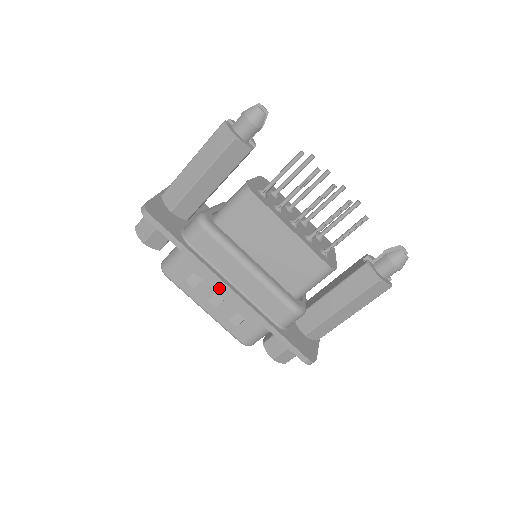
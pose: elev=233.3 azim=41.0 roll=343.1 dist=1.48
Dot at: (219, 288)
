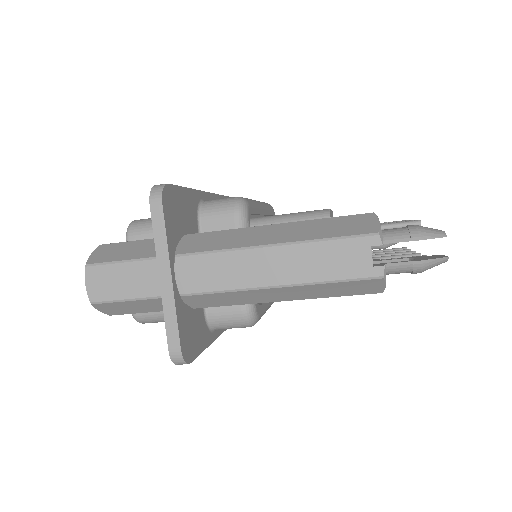
Dot at: occluded
